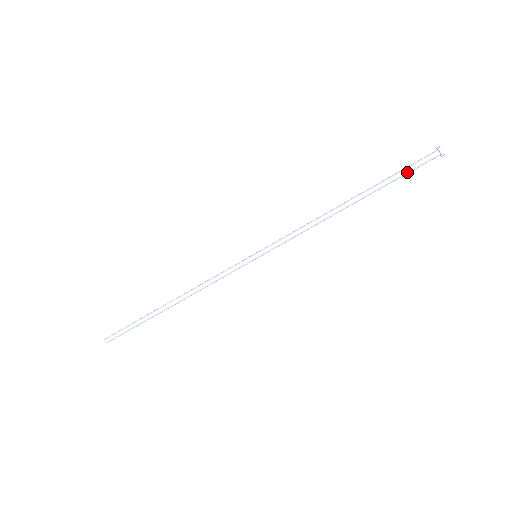
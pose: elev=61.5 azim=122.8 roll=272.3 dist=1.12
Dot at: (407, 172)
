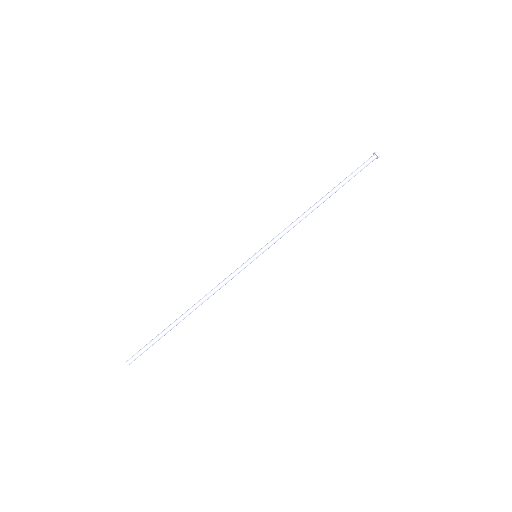
Dot at: (357, 172)
